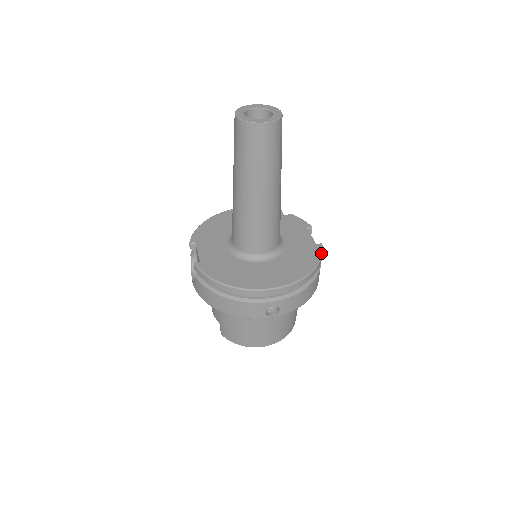
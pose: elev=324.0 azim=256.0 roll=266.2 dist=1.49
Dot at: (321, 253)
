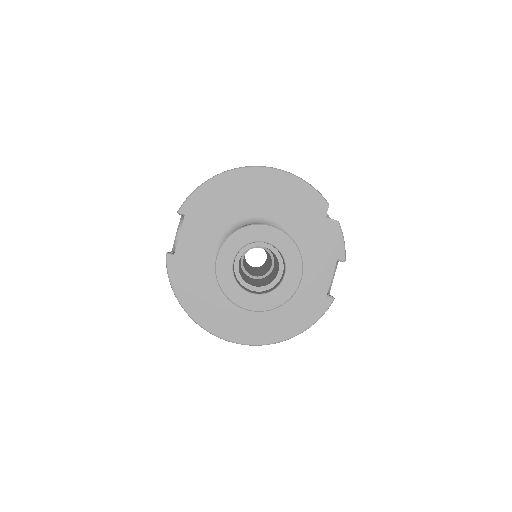
Dot at: (321, 316)
